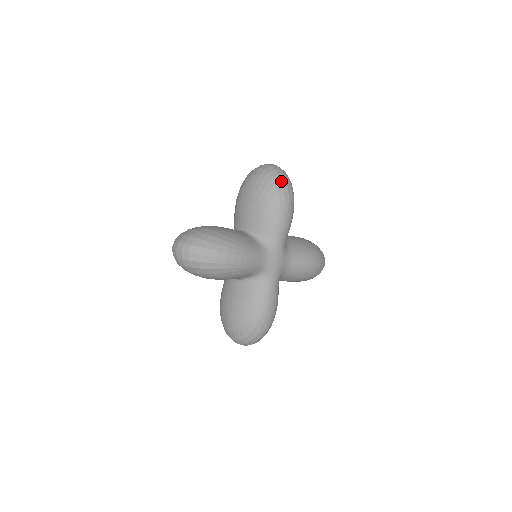
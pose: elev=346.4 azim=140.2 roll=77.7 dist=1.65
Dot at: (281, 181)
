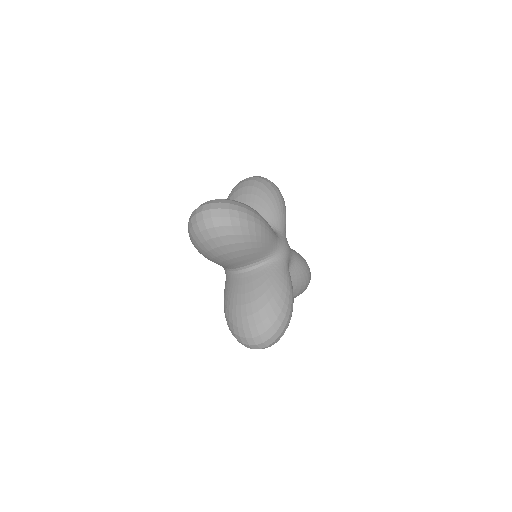
Dot at: (271, 182)
